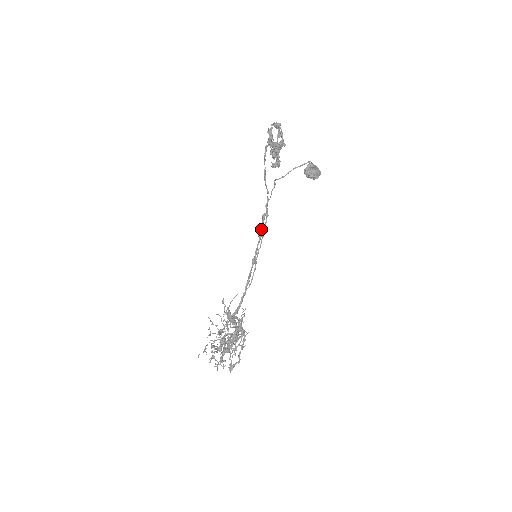
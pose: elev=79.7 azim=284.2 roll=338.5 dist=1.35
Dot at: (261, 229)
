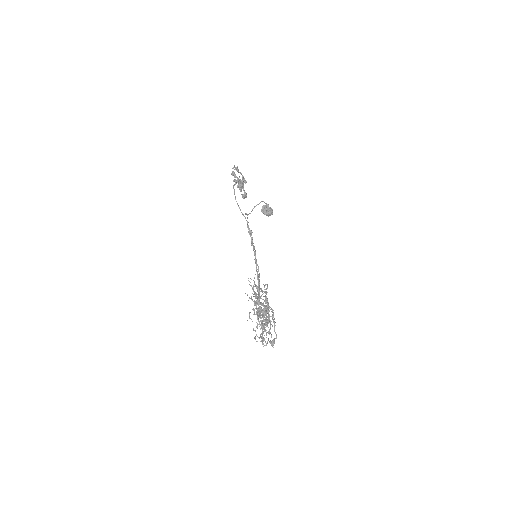
Dot at: (251, 241)
